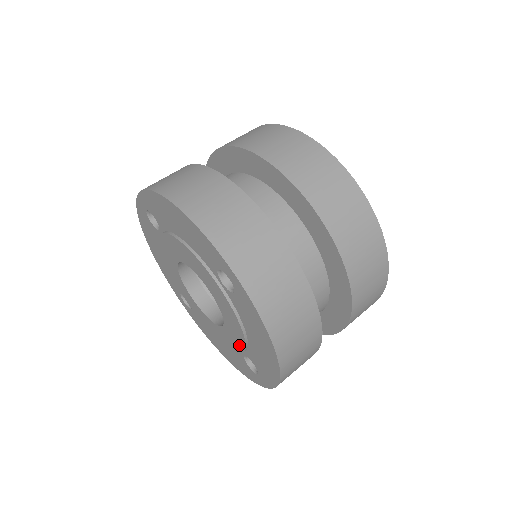
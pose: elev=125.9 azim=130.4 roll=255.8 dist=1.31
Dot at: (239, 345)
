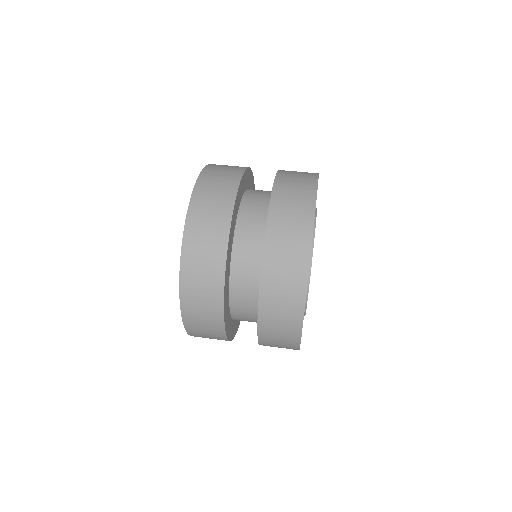
Dot at: occluded
